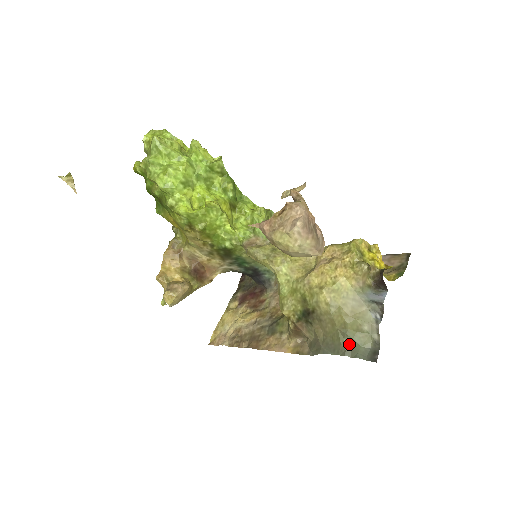
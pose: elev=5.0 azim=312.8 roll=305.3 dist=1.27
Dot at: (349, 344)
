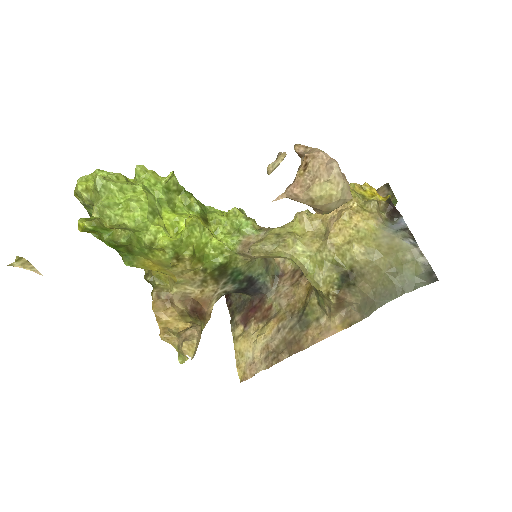
Dot at: (402, 280)
